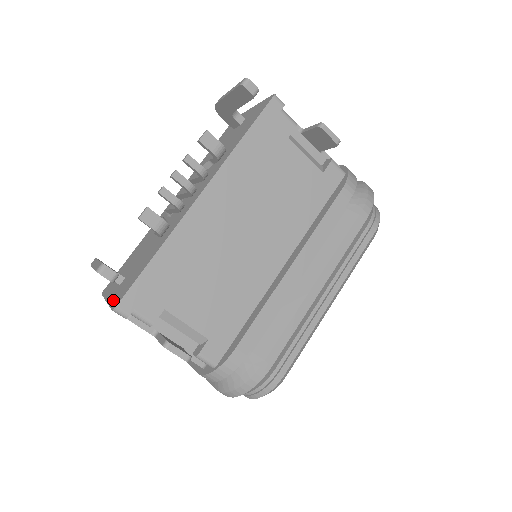
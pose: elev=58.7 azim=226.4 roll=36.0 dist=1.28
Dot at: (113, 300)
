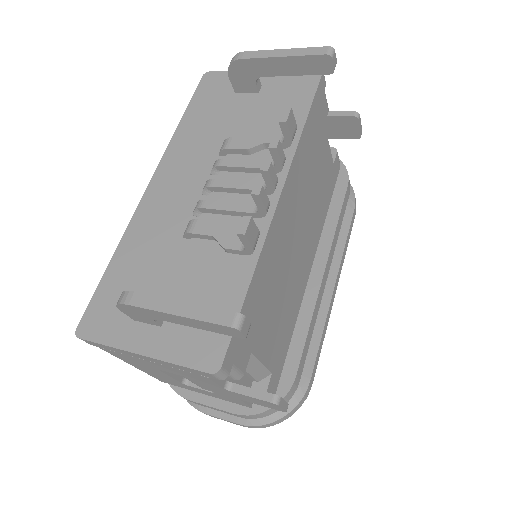
Dot at: (183, 355)
